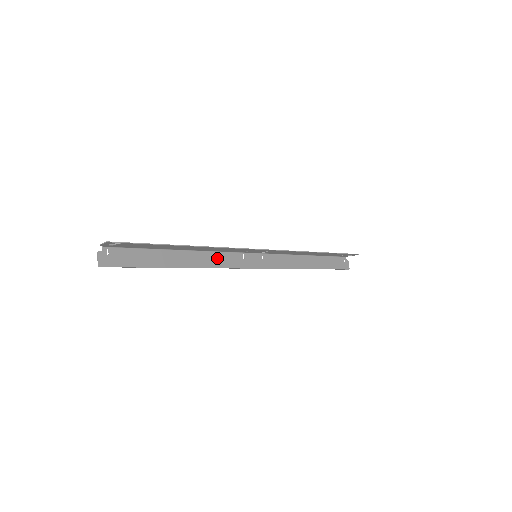
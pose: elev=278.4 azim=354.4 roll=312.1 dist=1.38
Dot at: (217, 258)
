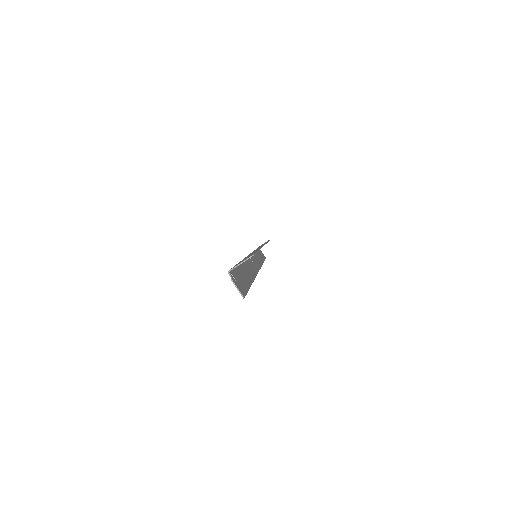
Dot at: (250, 265)
